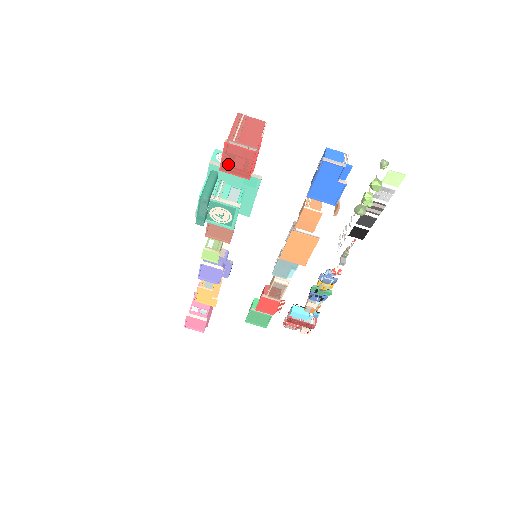
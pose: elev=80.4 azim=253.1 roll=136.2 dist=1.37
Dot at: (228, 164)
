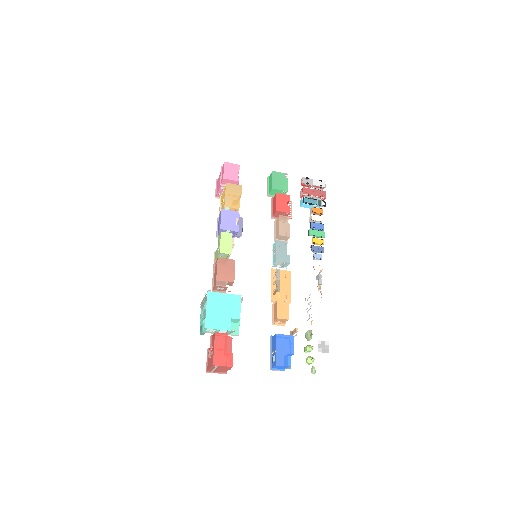
Dot at: occluded
